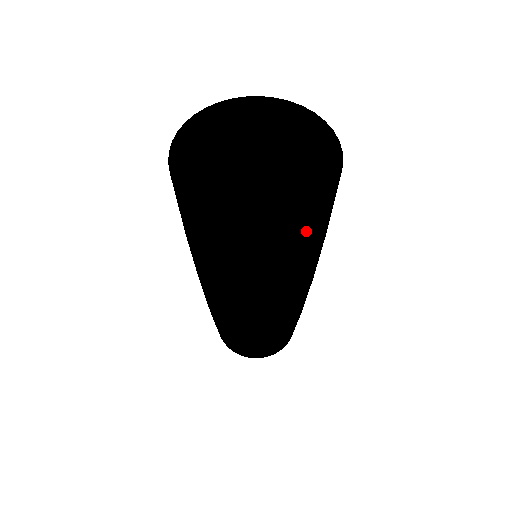
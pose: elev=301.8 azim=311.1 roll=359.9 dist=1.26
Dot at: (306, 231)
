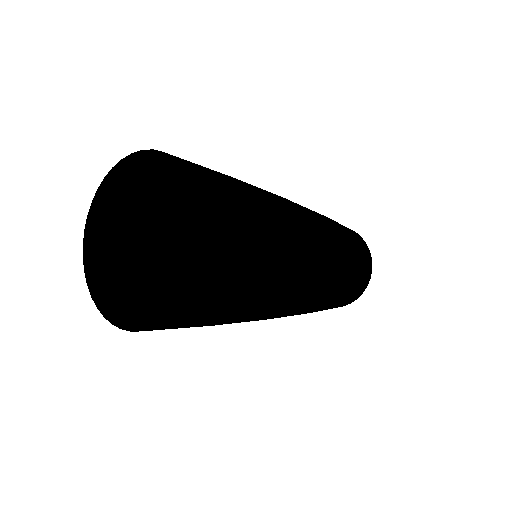
Dot at: (205, 304)
